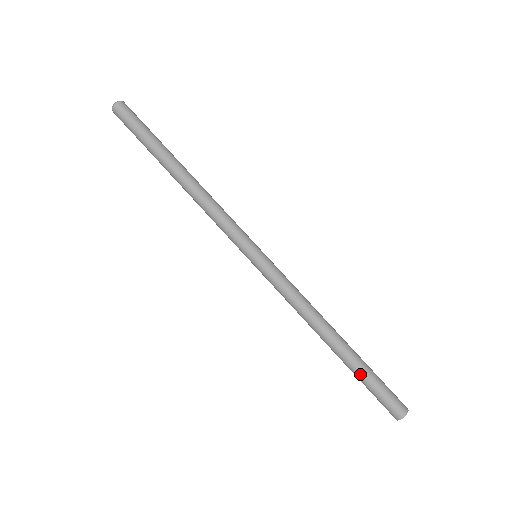
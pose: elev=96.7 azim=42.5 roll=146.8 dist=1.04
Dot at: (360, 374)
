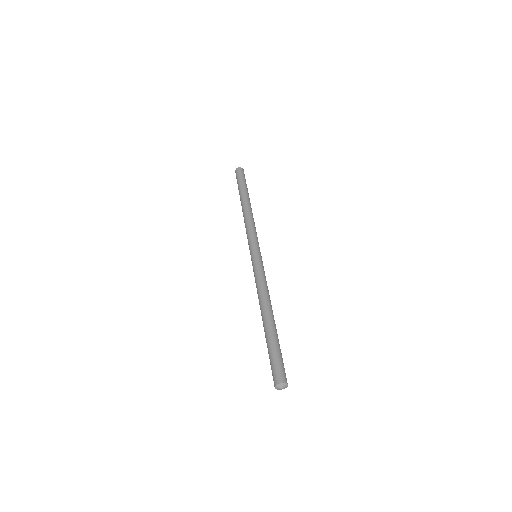
Dot at: (276, 341)
